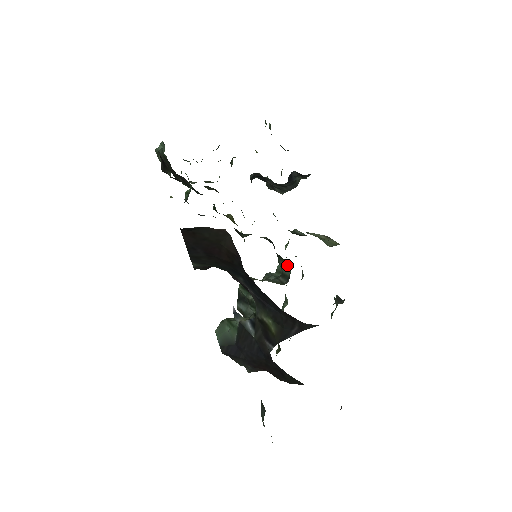
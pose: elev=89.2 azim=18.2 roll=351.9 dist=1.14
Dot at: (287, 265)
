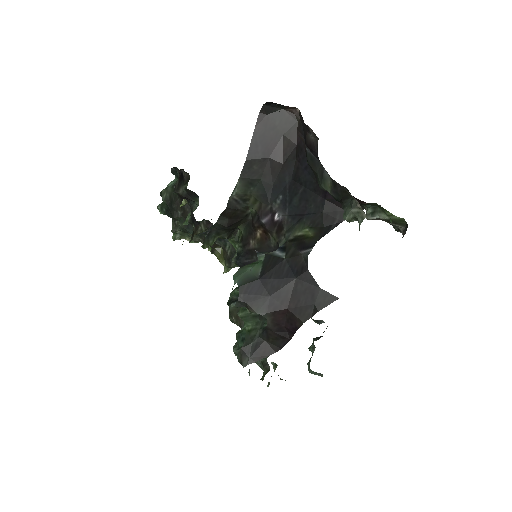
Dot at: occluded
